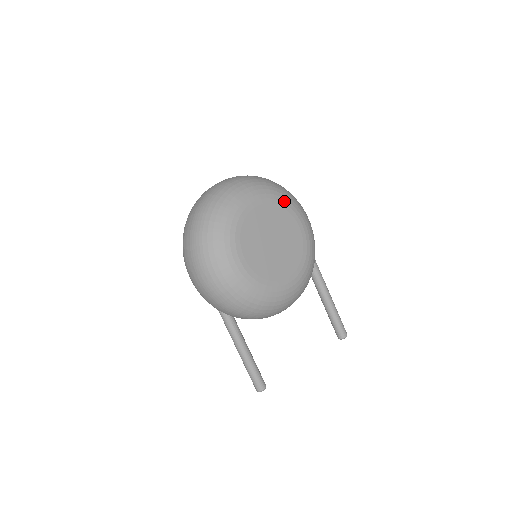
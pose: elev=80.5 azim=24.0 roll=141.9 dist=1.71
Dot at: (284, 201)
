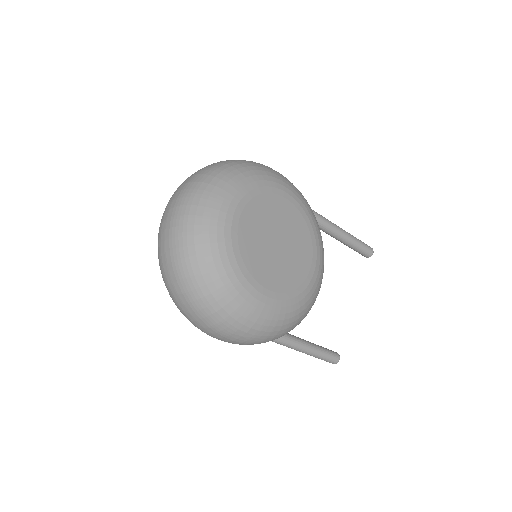
Dot at: (255, 185)
